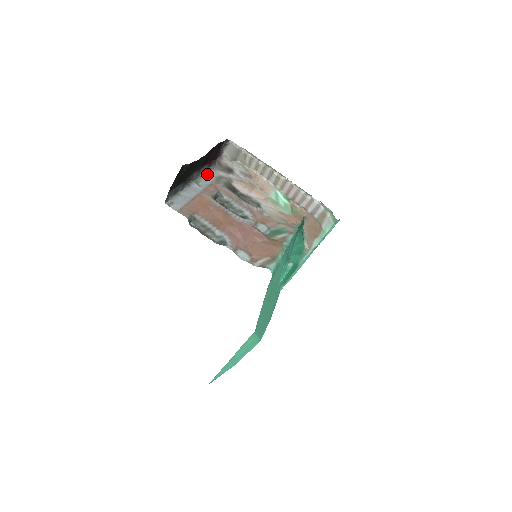
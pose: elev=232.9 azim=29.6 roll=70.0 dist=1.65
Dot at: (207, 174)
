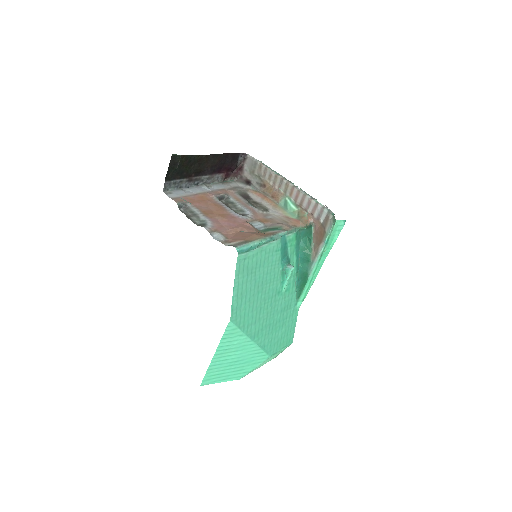
Dot at: (224, 183)
